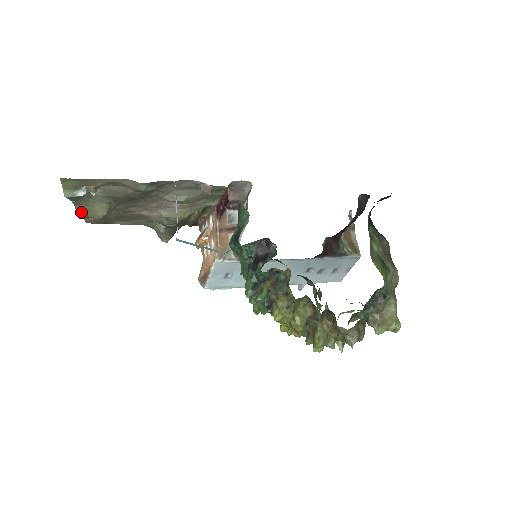
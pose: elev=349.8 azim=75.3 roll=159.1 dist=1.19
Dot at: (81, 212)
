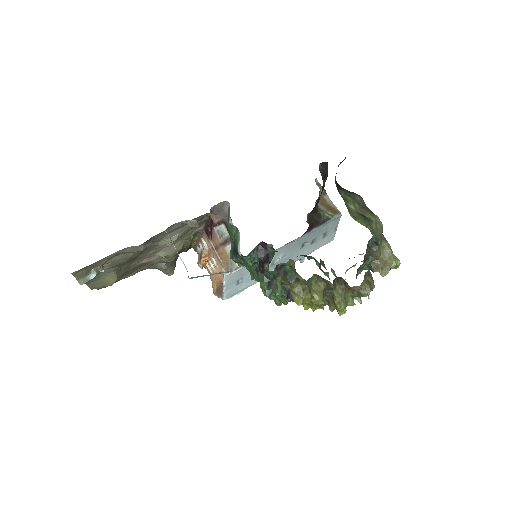
Dot at: (94, 287)
